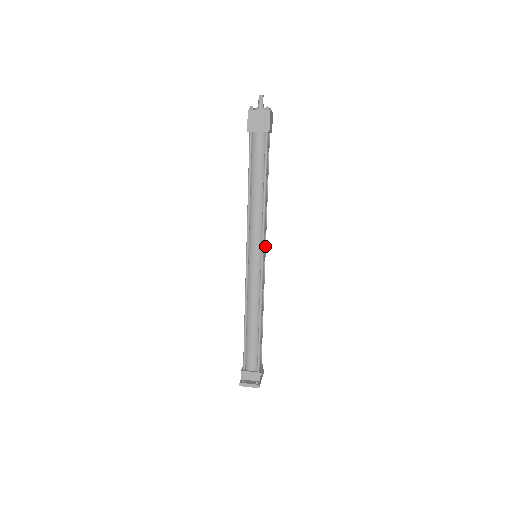
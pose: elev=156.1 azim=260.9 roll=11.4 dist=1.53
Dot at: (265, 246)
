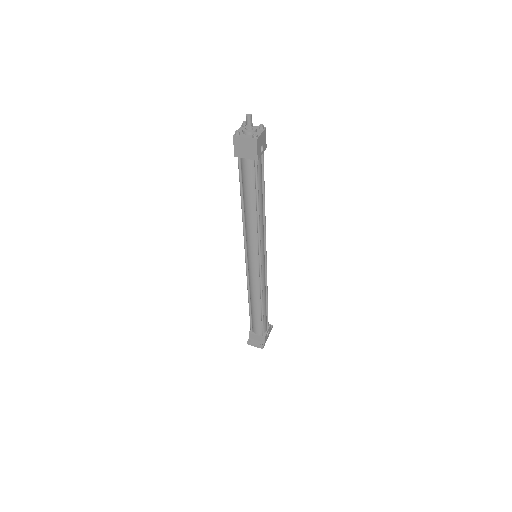
Dot at: (265, 247)
